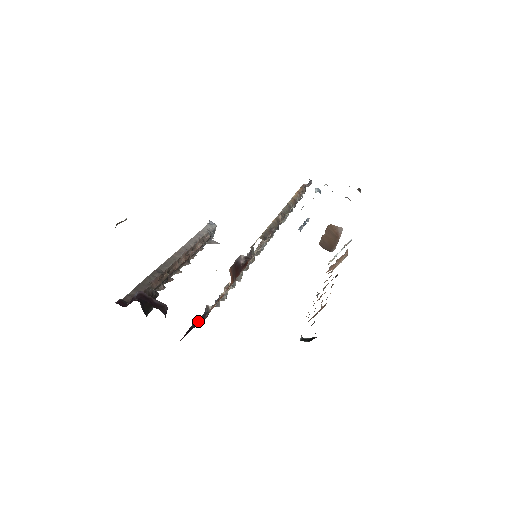
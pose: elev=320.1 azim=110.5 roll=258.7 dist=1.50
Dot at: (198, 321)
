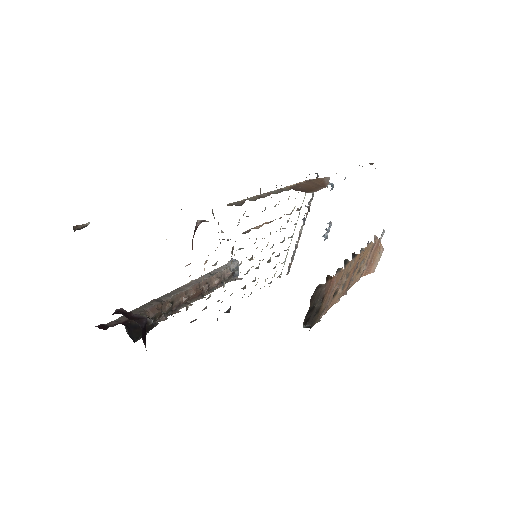
Dot at: occluded
